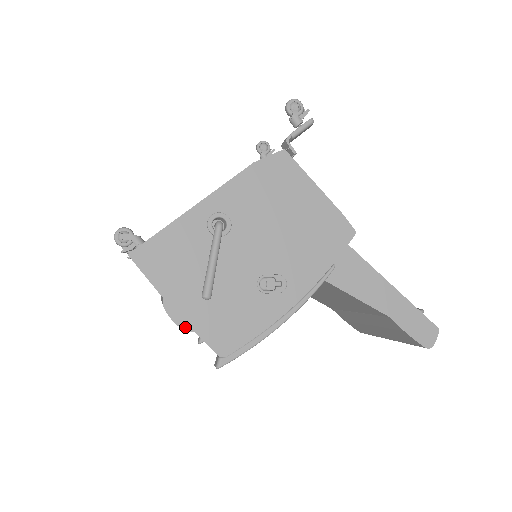
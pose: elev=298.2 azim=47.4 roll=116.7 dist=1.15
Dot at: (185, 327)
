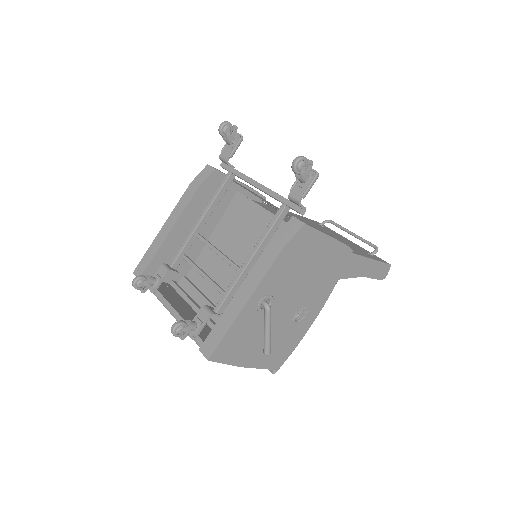
Dot at: occluded
